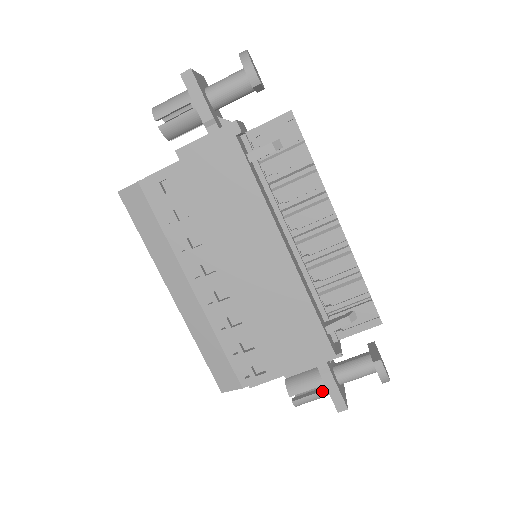
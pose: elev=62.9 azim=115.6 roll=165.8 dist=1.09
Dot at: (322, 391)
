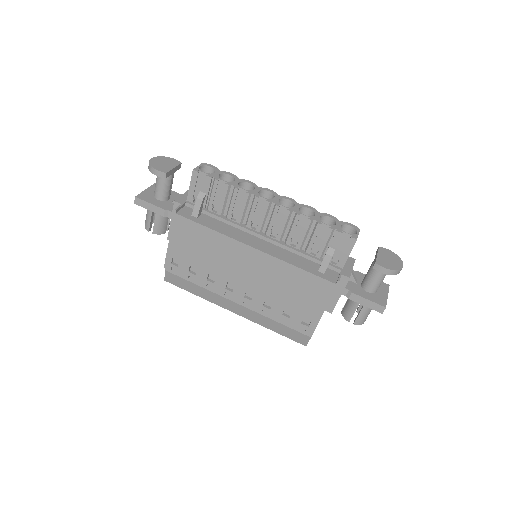
Dot at: (364, 306)
